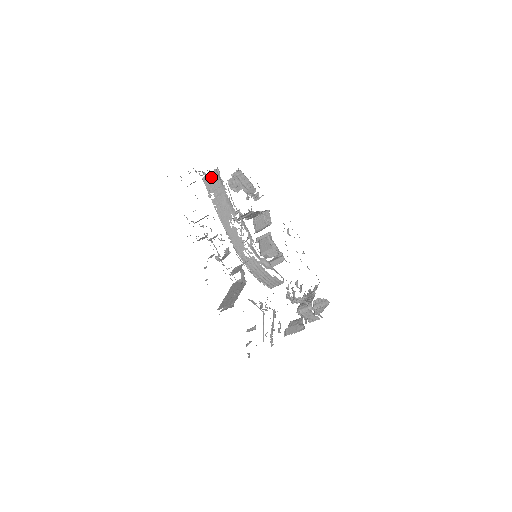
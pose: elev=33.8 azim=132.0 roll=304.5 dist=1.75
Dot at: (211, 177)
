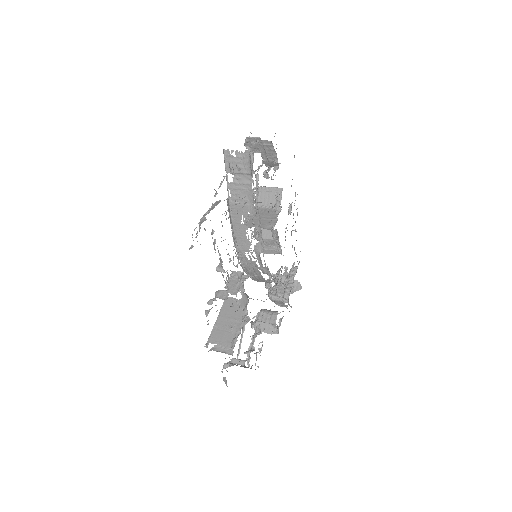
Dot at: (238, 156)
